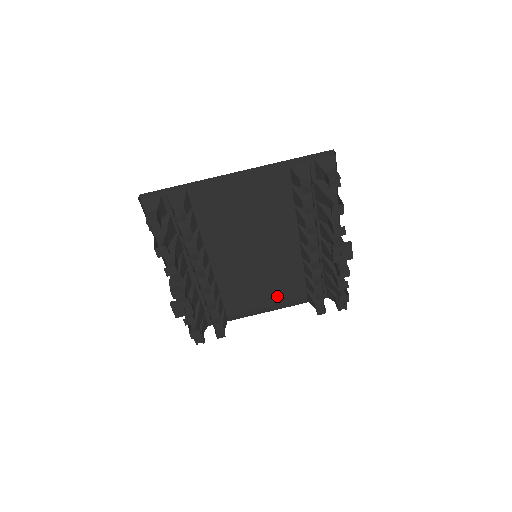
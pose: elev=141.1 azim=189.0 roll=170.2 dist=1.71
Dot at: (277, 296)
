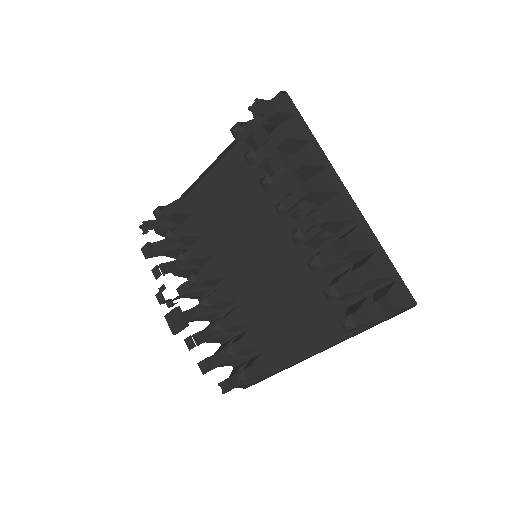
Dot at: (325, 329)
